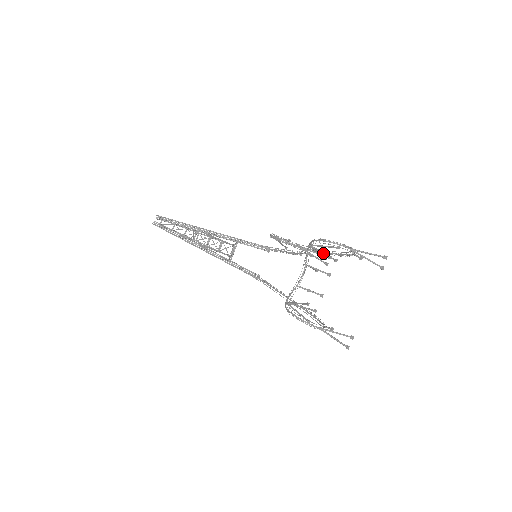
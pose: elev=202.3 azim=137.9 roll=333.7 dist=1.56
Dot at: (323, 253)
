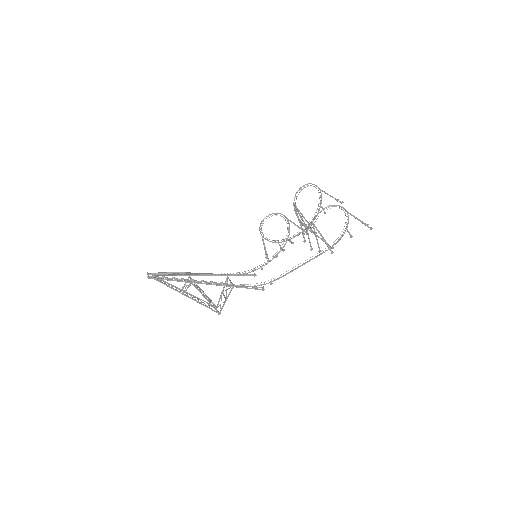
Dot at: (303, 216)
